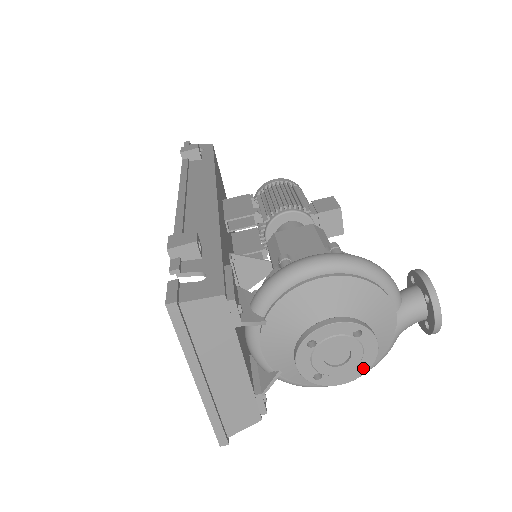
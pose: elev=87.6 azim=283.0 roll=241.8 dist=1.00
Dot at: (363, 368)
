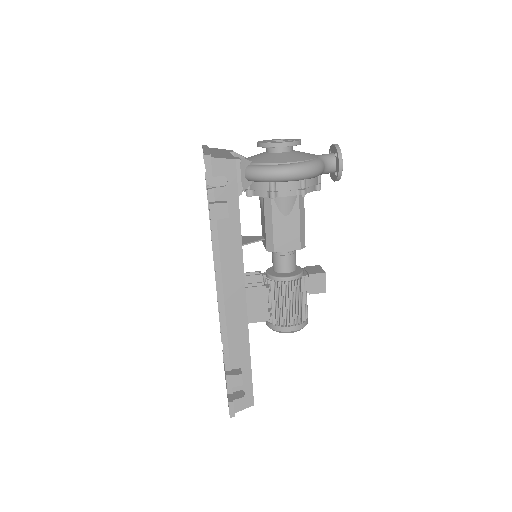
Dot at: (295, 141)
